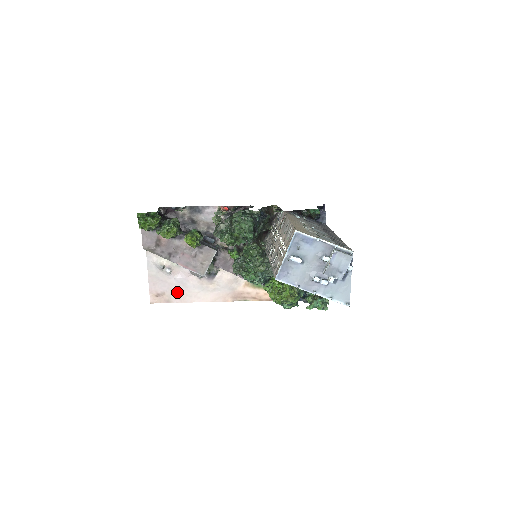
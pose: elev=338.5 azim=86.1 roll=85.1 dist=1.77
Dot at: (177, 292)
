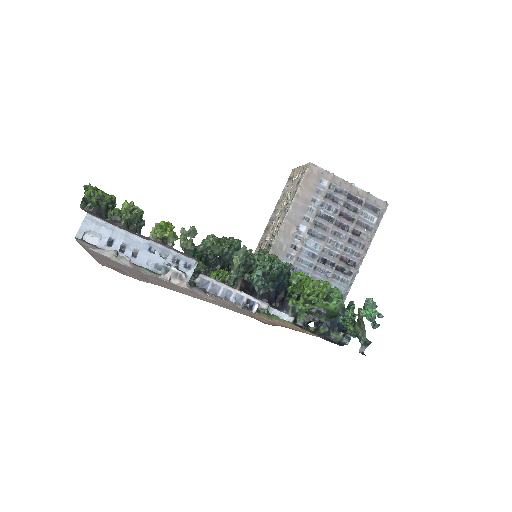
Dot at: (152, 281)
